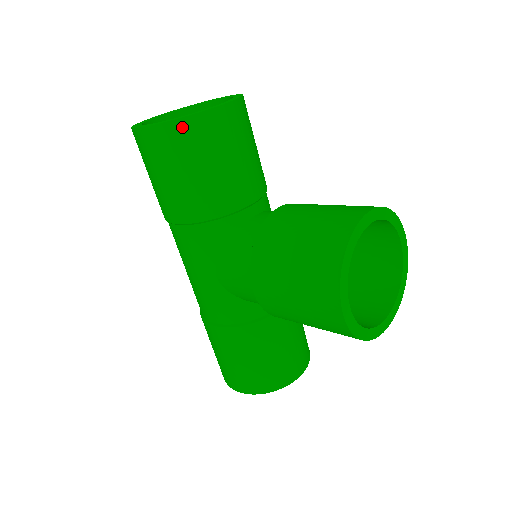
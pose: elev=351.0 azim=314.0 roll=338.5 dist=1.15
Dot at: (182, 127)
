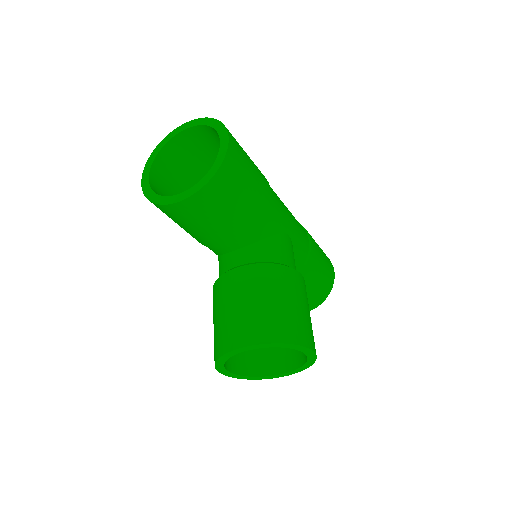
Dot at: (155, 205)
